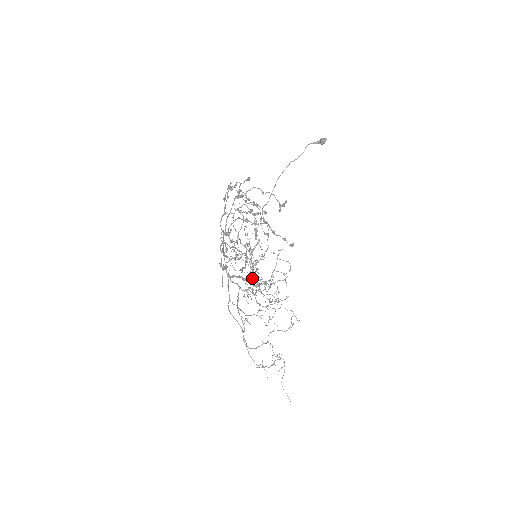
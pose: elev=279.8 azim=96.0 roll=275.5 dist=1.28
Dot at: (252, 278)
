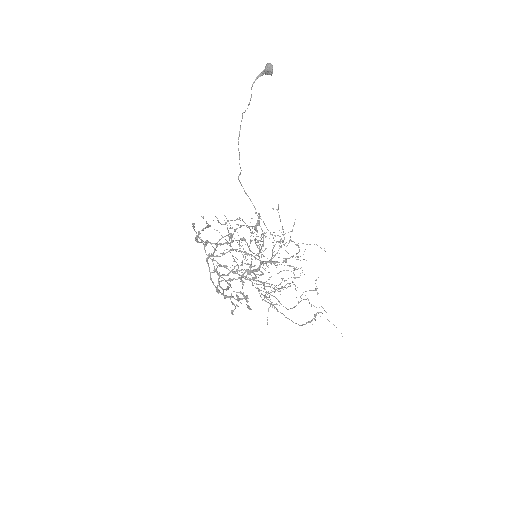
Dot at: (262, 273)
